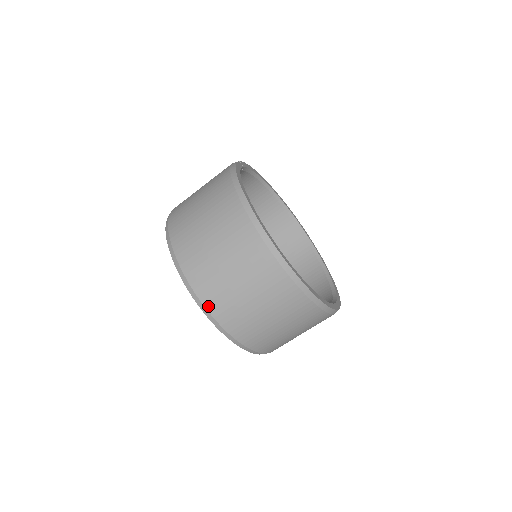
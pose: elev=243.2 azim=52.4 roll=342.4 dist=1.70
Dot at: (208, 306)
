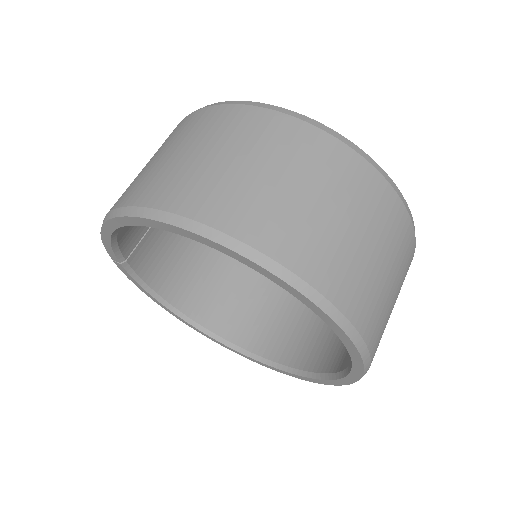
Dot at: (212, 221)
